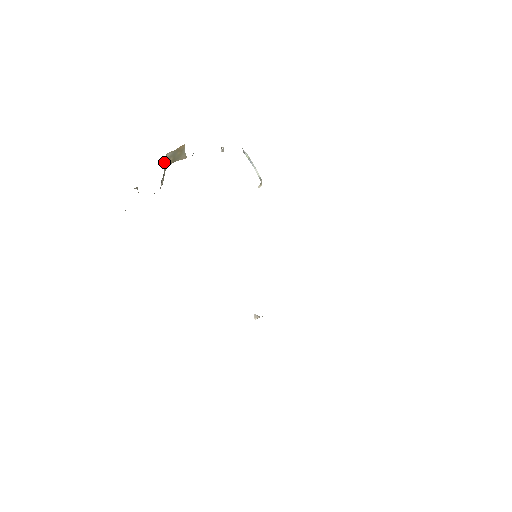
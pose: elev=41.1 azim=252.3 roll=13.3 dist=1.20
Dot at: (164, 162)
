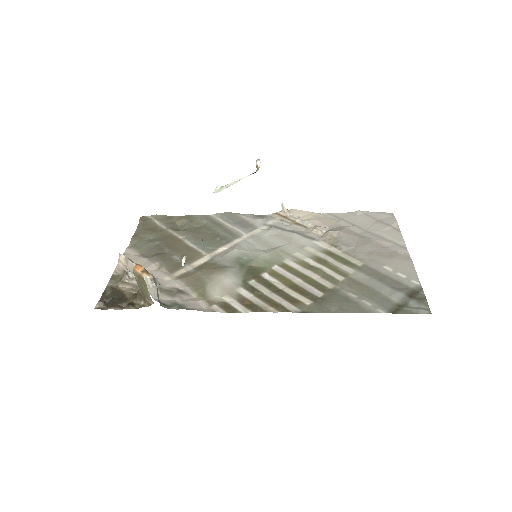
Dot at: occluded
